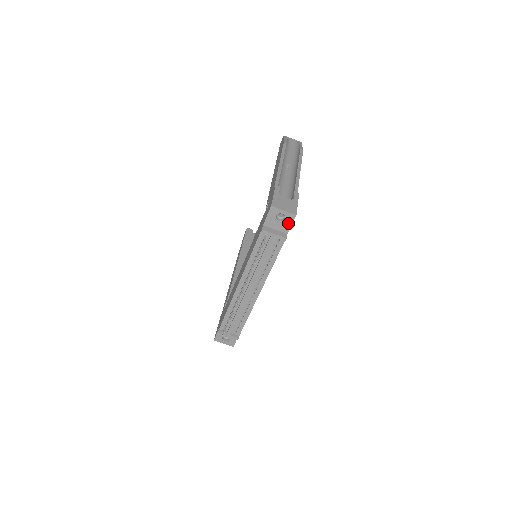
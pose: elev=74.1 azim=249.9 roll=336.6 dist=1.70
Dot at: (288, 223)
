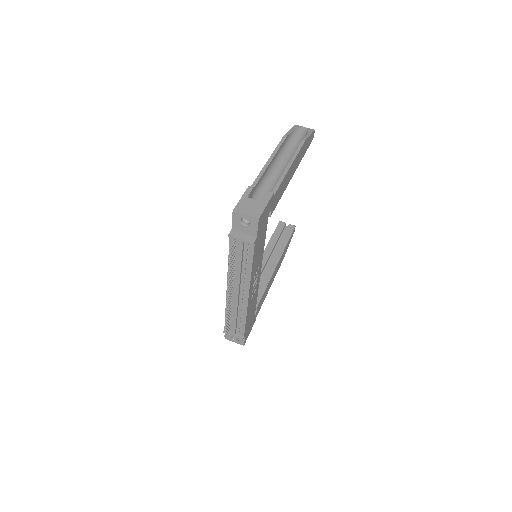
Dot at: (254, 227)
